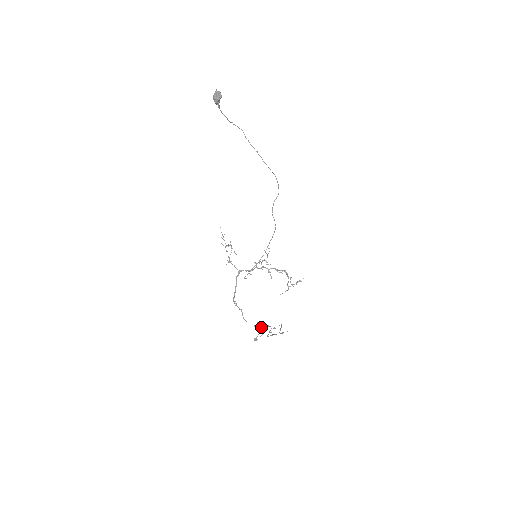
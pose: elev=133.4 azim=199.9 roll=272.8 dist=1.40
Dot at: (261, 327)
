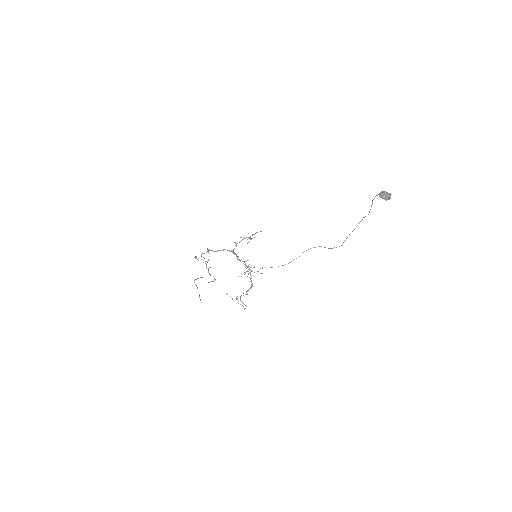
Dot at: occluded
